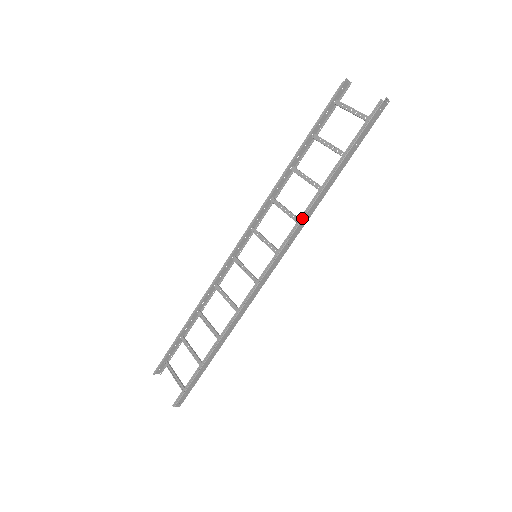
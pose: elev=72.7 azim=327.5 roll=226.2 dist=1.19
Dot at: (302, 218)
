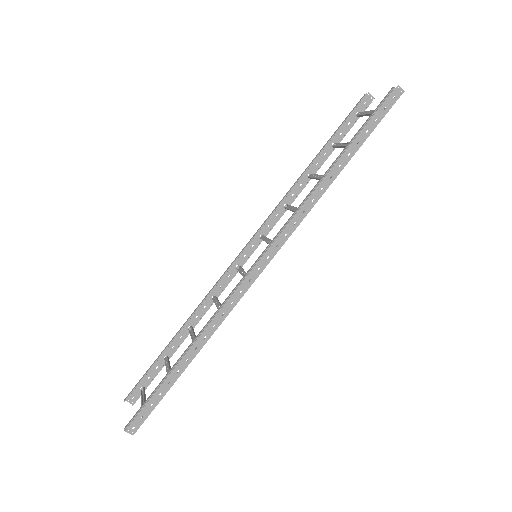
Dot at: (303, 203)
